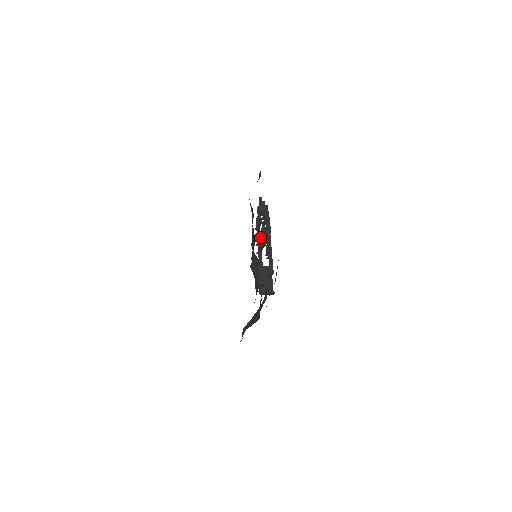
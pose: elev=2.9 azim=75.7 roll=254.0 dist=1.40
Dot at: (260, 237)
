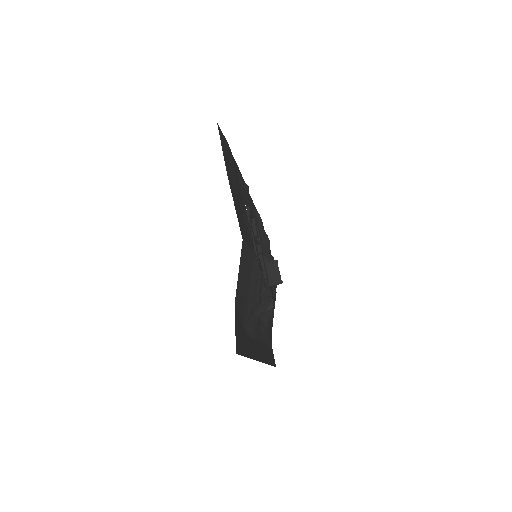
Dot at: occluded
